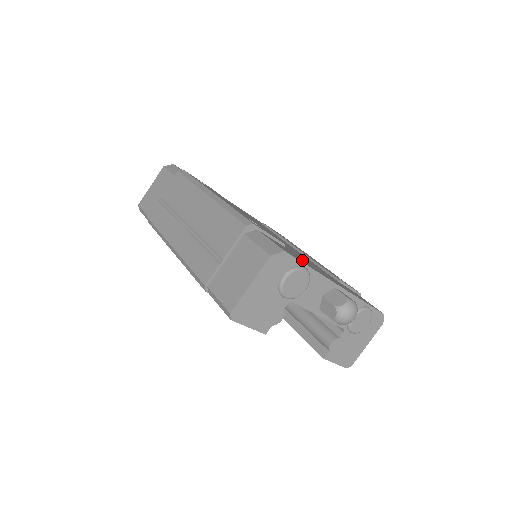
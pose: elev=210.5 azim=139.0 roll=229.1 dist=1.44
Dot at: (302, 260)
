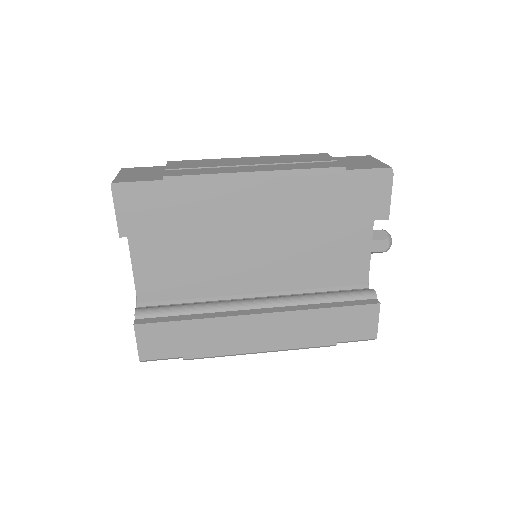
Dot at: occluded
